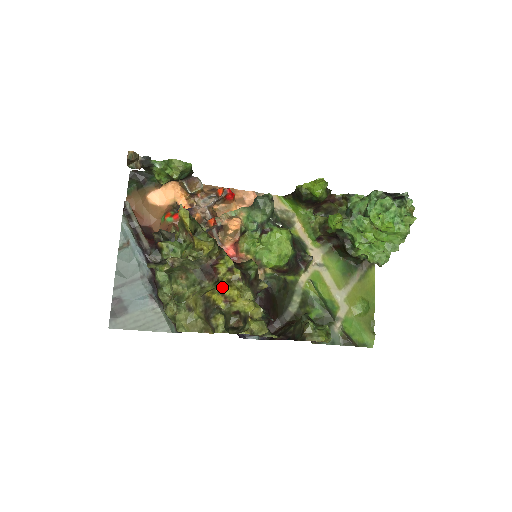
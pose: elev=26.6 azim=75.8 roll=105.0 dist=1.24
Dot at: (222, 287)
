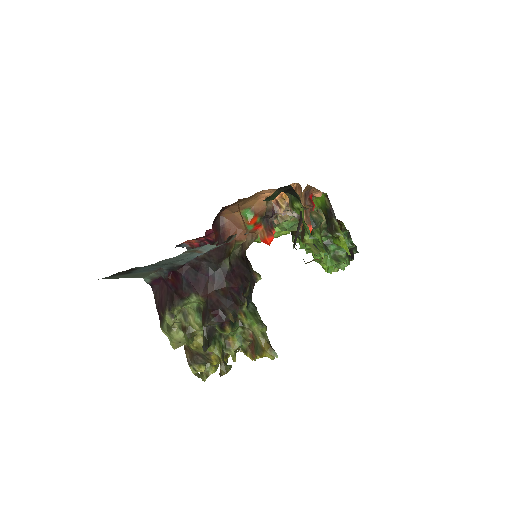
Dot at: (225, 360)
